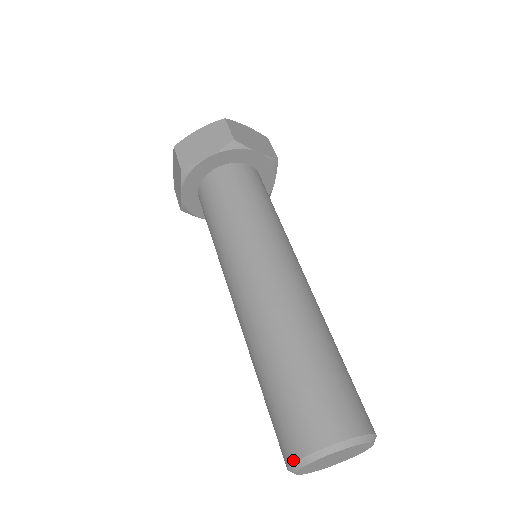
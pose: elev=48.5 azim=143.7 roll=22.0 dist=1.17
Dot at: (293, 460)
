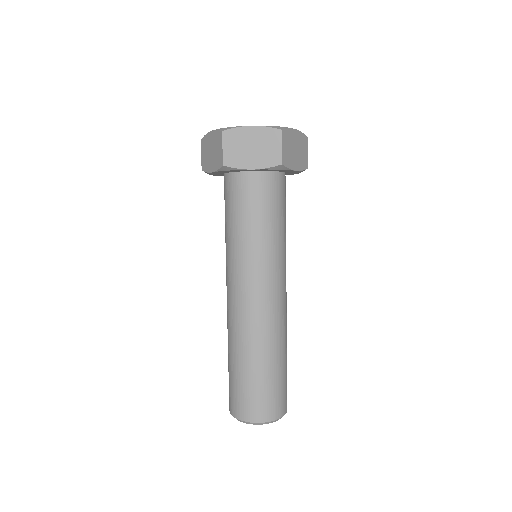
Dot at: (238, 418)
